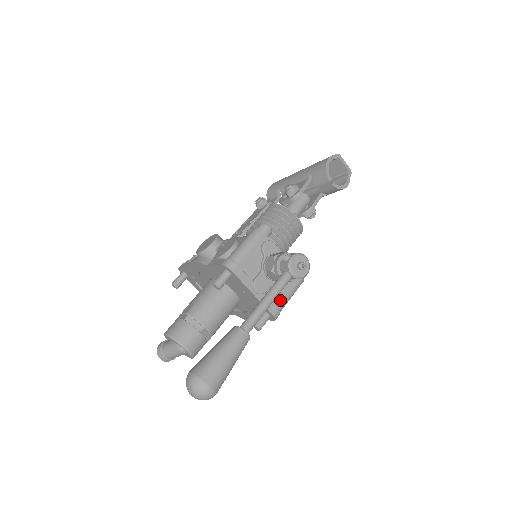
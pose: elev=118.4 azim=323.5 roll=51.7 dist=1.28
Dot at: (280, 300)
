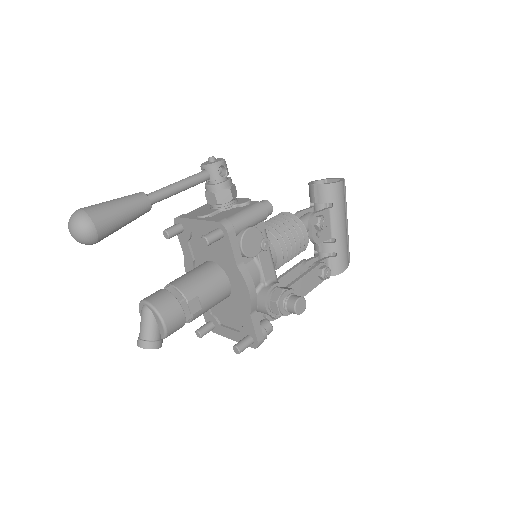
Dot at: (229, 216)
